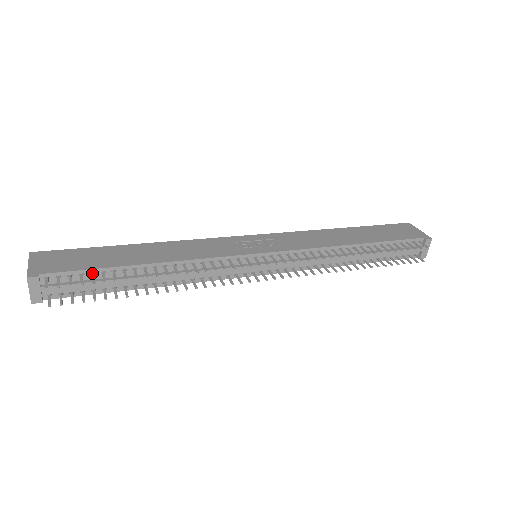
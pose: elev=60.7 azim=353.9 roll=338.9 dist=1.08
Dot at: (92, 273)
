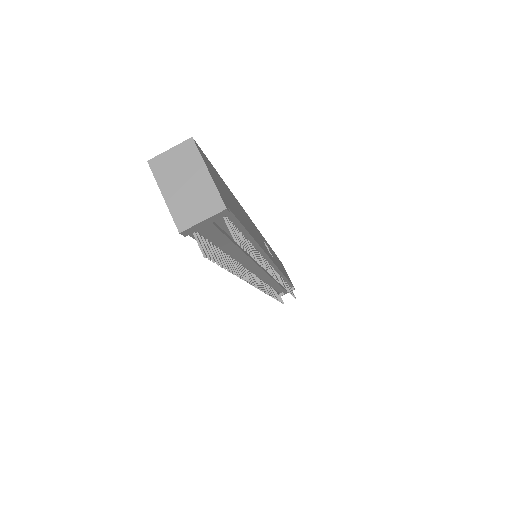
Dot at: (239, 230)
